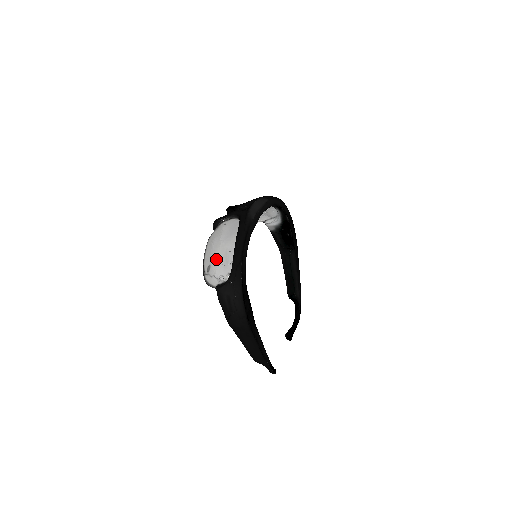
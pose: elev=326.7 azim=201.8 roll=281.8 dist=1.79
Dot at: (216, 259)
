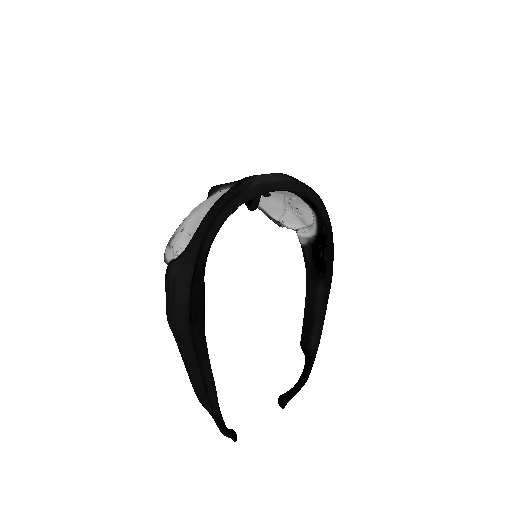
Dot at: (184, 226)
